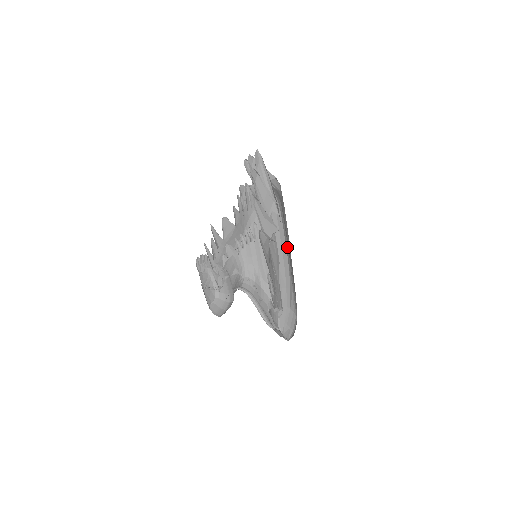
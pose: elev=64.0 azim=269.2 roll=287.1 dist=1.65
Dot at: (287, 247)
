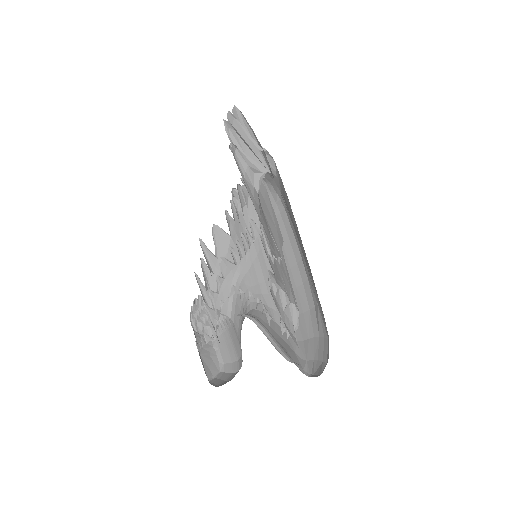
Dot at: (300, 249)
